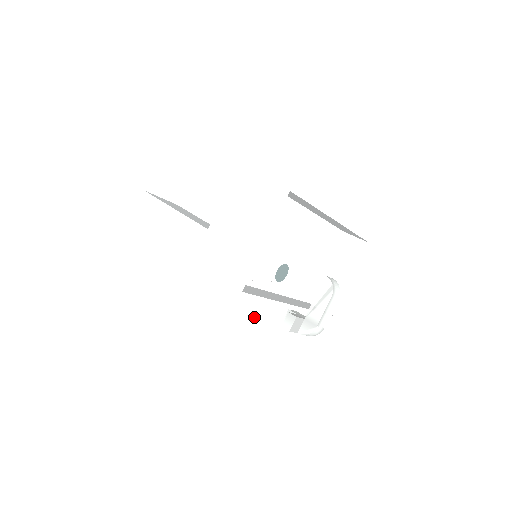
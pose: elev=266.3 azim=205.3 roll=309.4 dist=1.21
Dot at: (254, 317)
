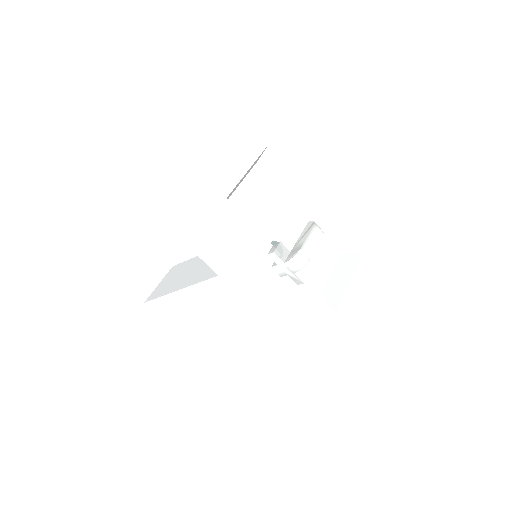
Dot at: (239, 234)
